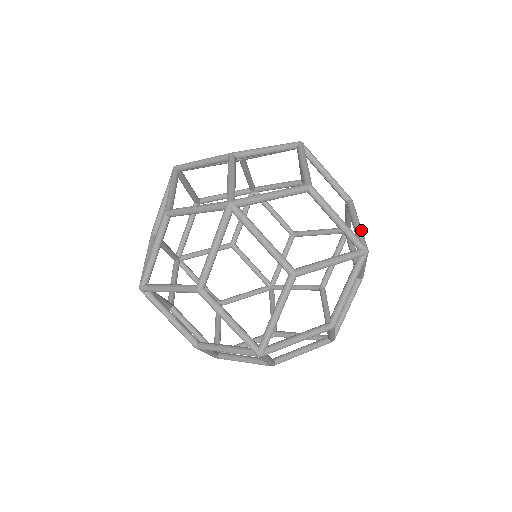
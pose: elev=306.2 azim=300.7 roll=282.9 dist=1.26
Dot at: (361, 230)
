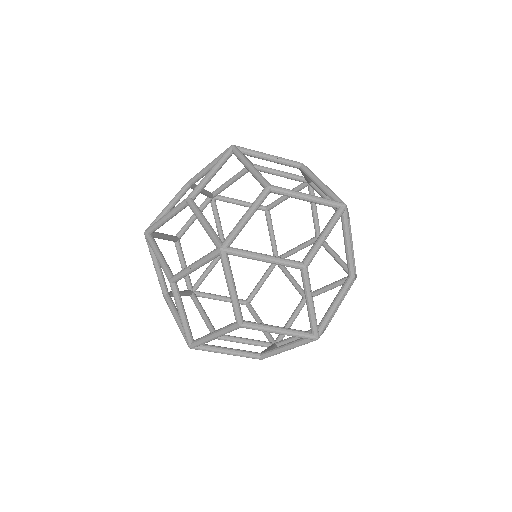
Dot at: (237, 225)
